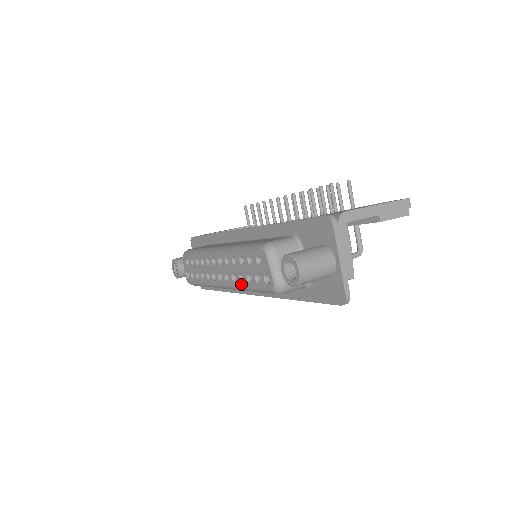
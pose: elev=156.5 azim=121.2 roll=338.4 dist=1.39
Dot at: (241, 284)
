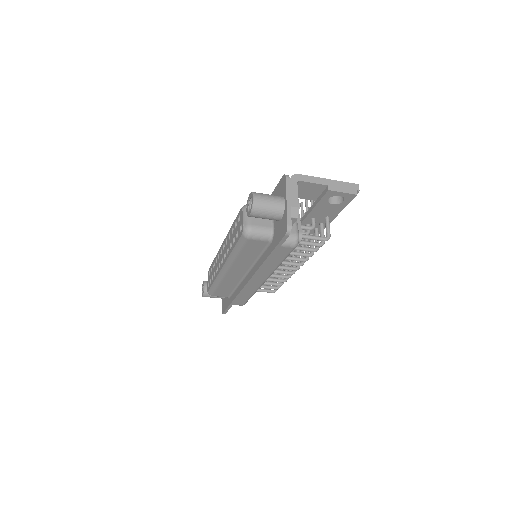
Dot at: (230, 251)
